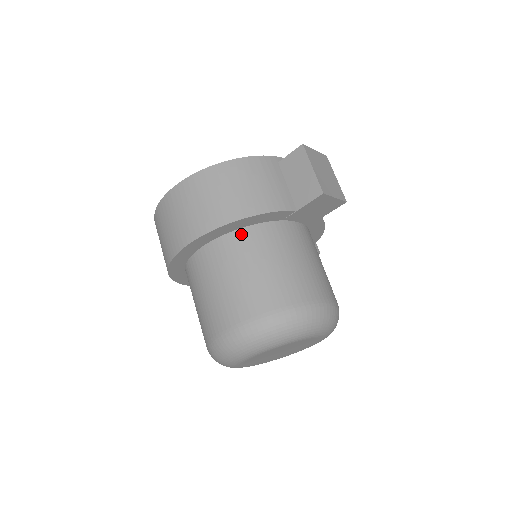
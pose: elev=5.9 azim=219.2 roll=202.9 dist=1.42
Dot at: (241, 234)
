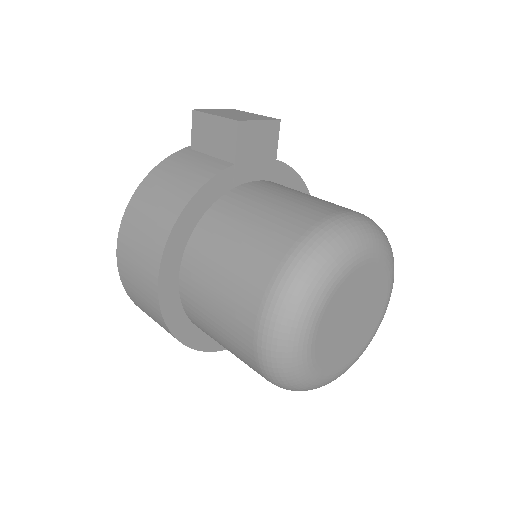
Dot at: (199, 231)
